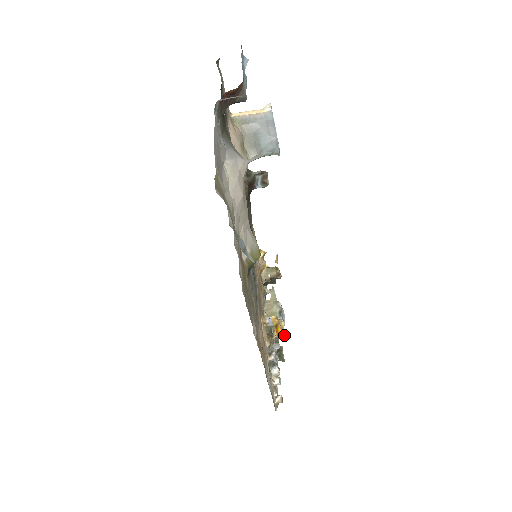
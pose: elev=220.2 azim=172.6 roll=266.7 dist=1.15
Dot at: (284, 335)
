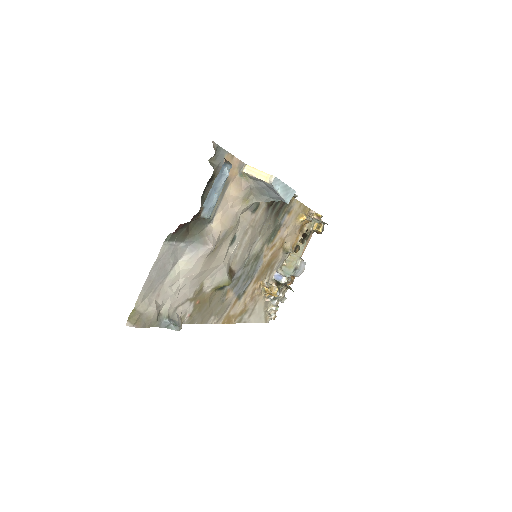
Dot at: (276, 296)
